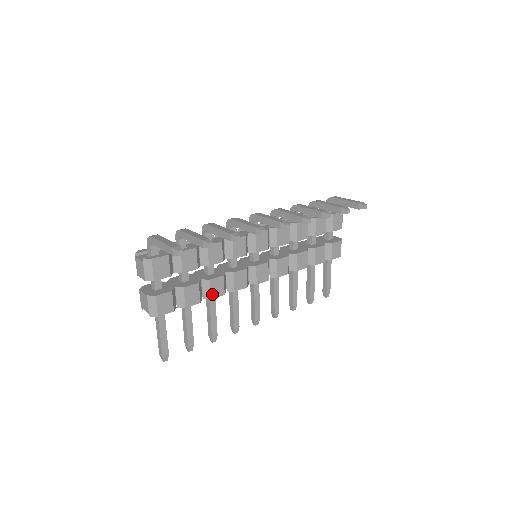
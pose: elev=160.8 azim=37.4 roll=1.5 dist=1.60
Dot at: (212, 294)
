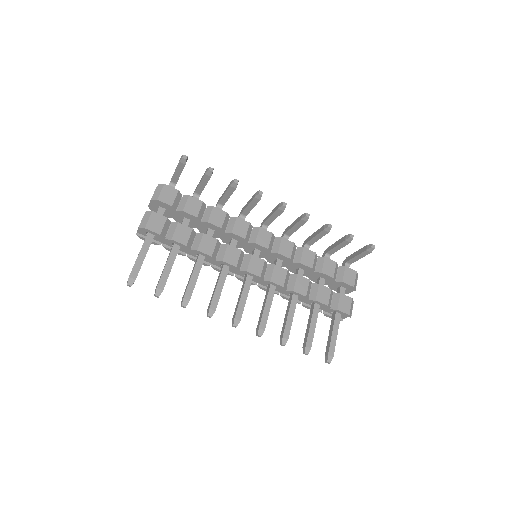
Dot at: (200, 247)
